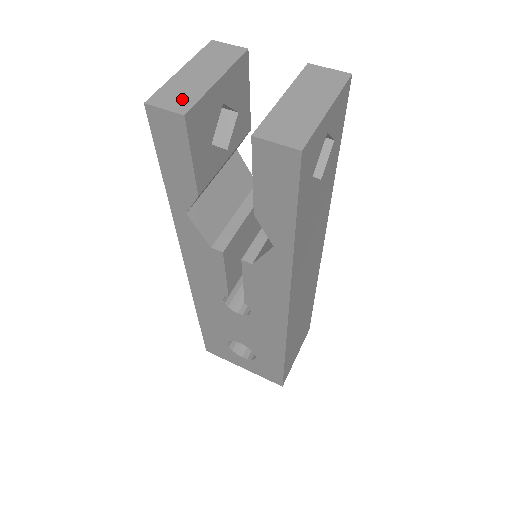
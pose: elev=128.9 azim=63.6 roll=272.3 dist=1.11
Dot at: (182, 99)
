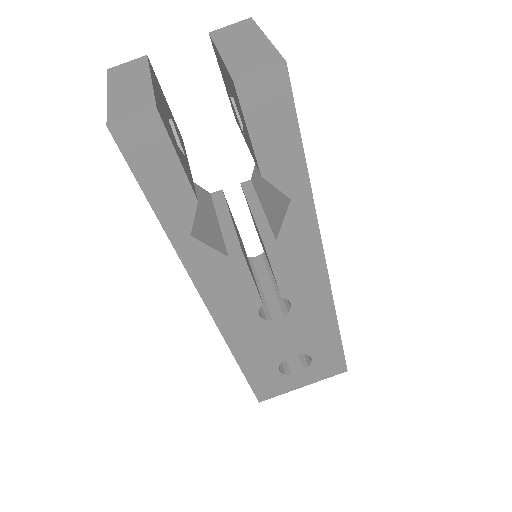
Dot at: (138, 104)
